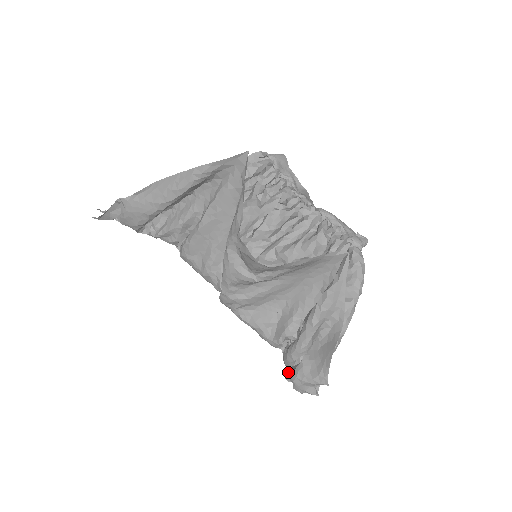
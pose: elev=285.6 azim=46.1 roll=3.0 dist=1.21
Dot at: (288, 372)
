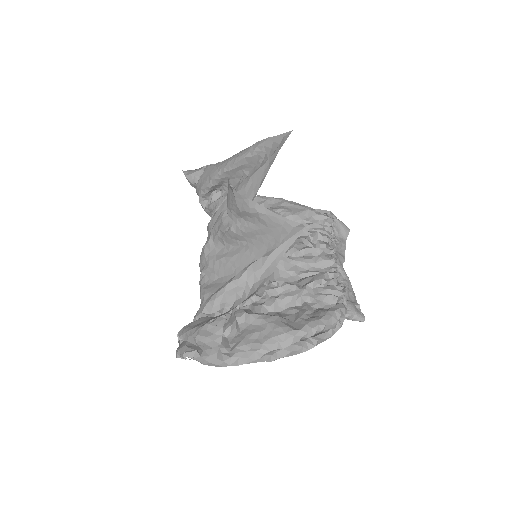
Dot at: occluded
